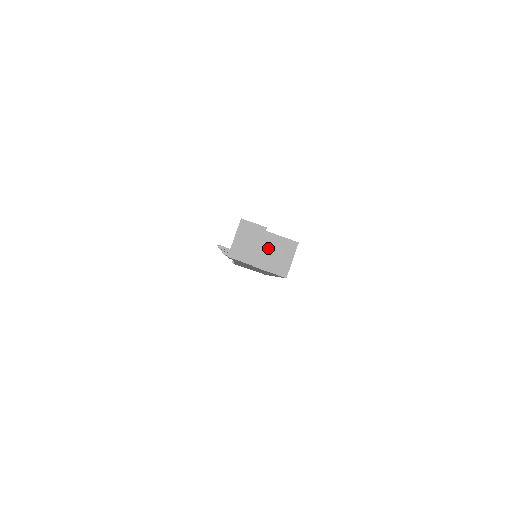
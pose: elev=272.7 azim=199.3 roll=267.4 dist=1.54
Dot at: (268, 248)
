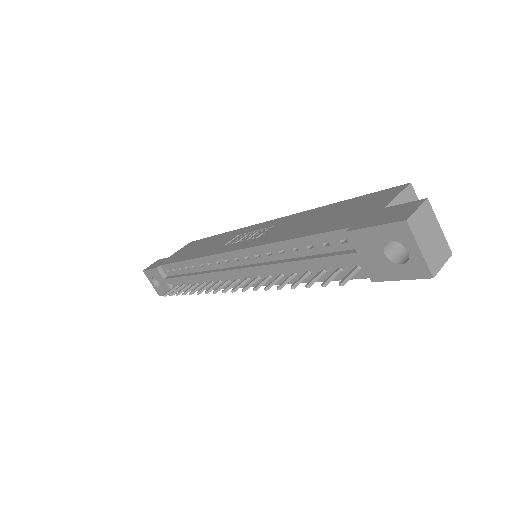
Dot at: occluded
